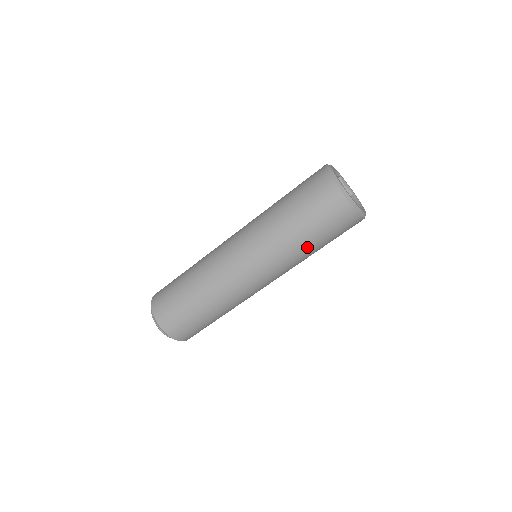
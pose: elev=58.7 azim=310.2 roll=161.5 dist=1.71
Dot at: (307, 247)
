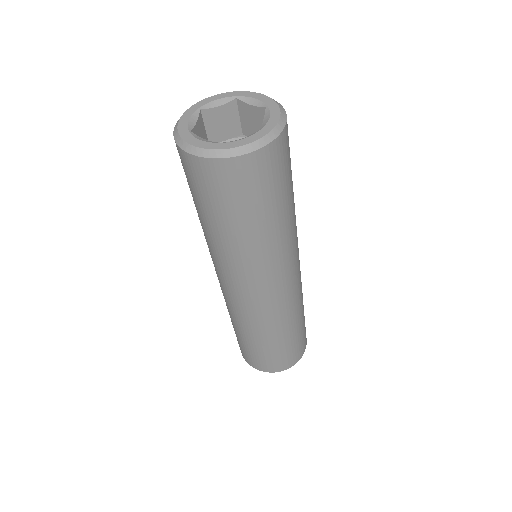
Dot at: (283, 218)
